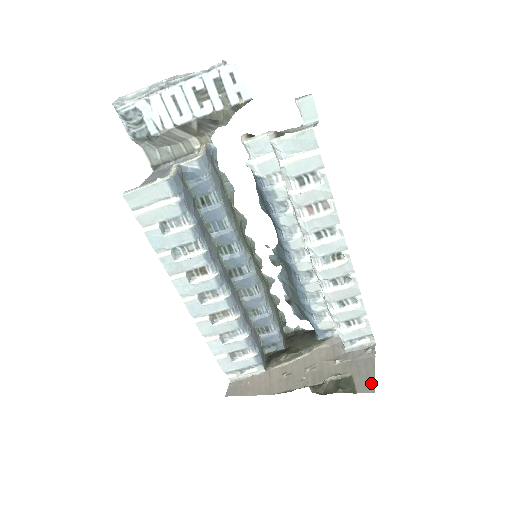
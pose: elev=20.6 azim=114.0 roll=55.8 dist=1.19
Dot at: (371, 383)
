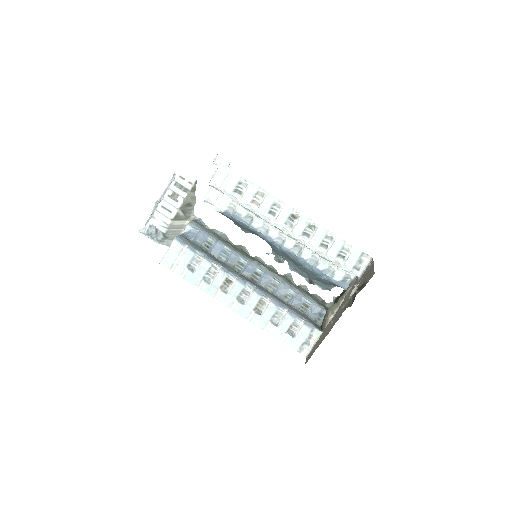
Dot at: (372, 273)
